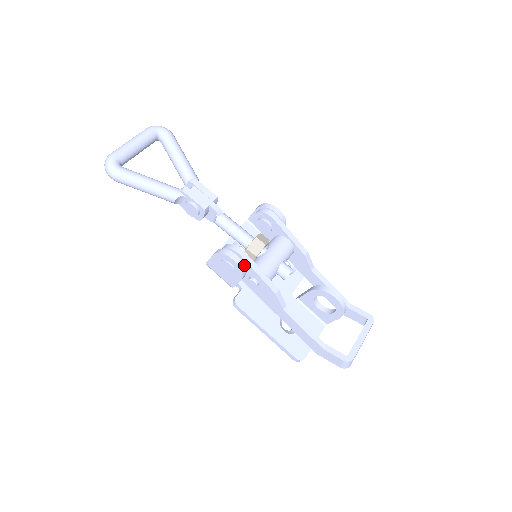
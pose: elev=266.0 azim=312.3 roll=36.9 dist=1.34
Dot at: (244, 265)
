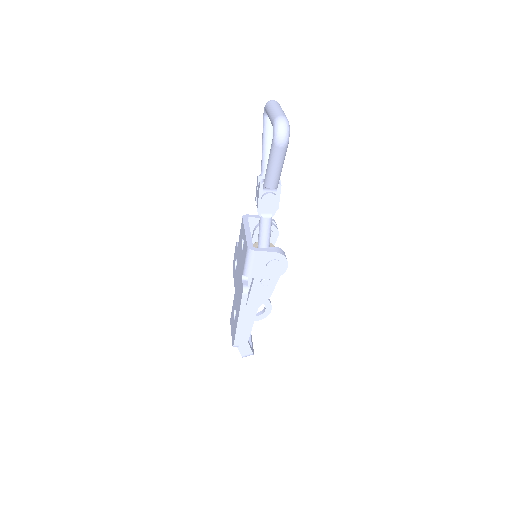
Dot at: (282, 271)
